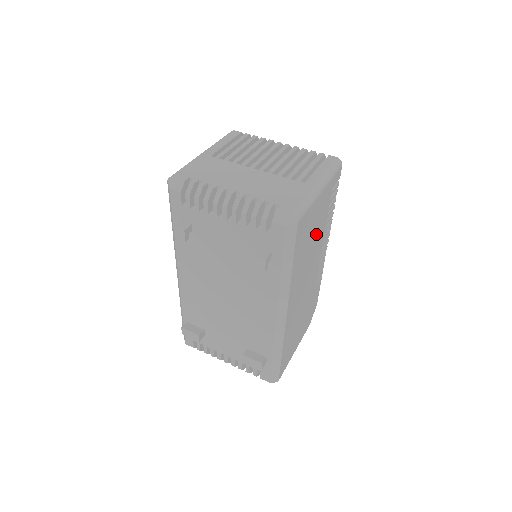
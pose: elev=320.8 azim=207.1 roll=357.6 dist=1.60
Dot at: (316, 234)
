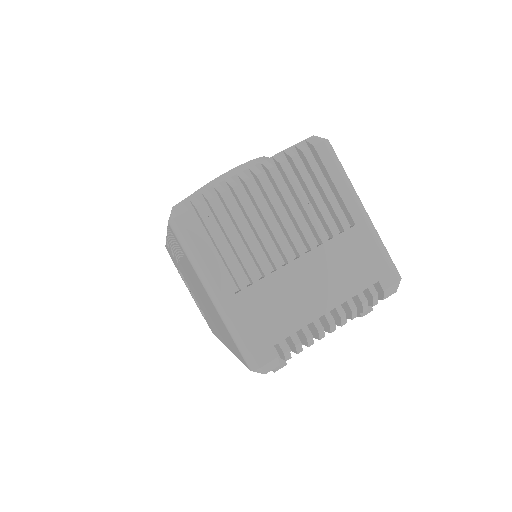
Dot at: occluded
